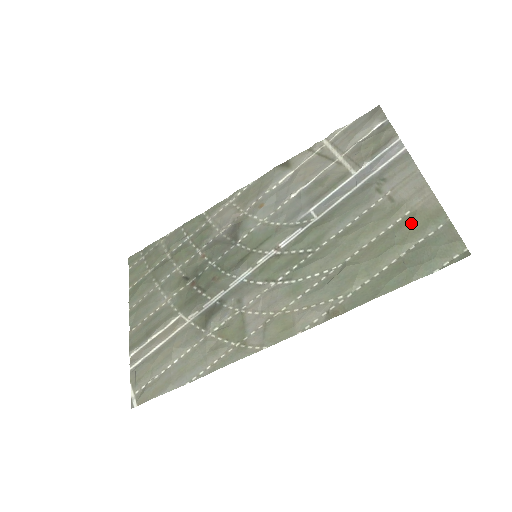
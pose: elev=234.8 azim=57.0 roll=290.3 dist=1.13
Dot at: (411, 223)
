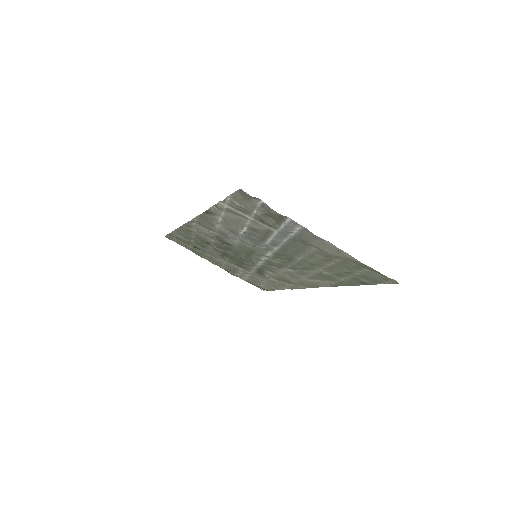
Dot at: (347, 265)
